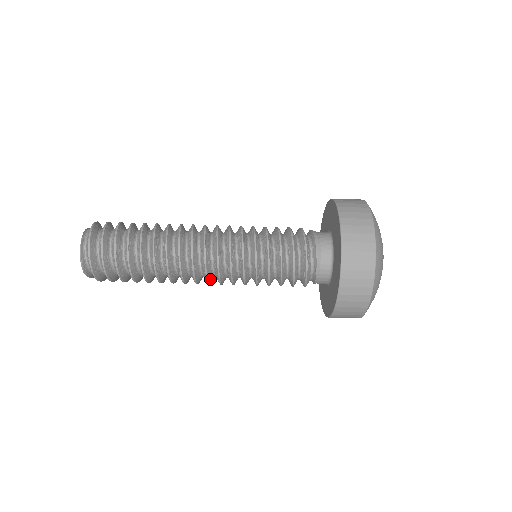
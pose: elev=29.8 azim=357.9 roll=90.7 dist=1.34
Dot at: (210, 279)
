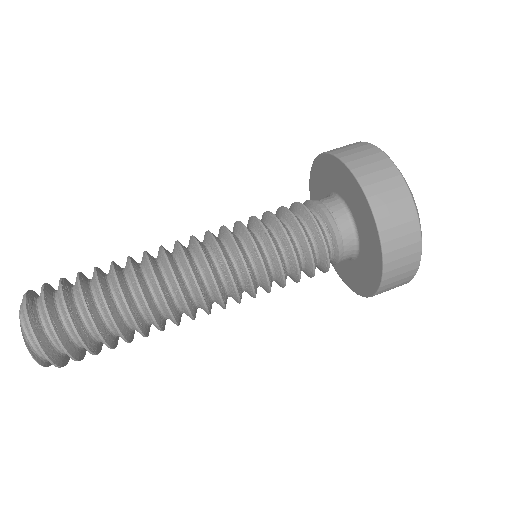
Dot at: occluded
